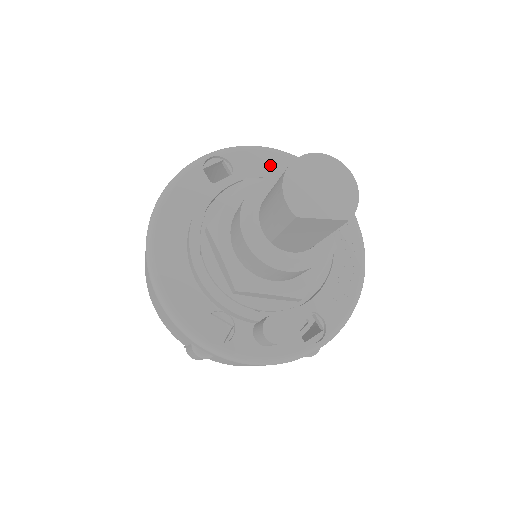
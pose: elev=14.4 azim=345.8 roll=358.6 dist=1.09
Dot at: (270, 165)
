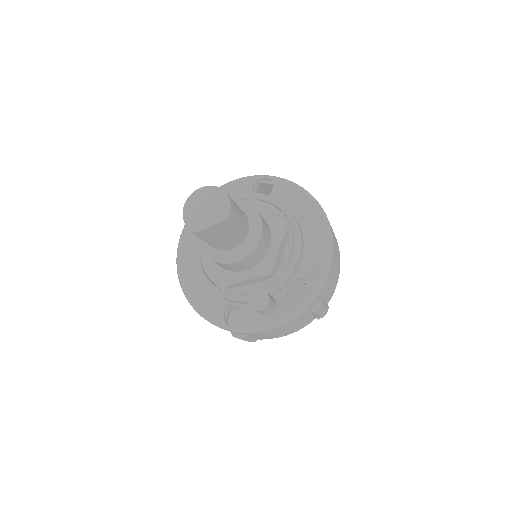
Dot at: (238, 191)
